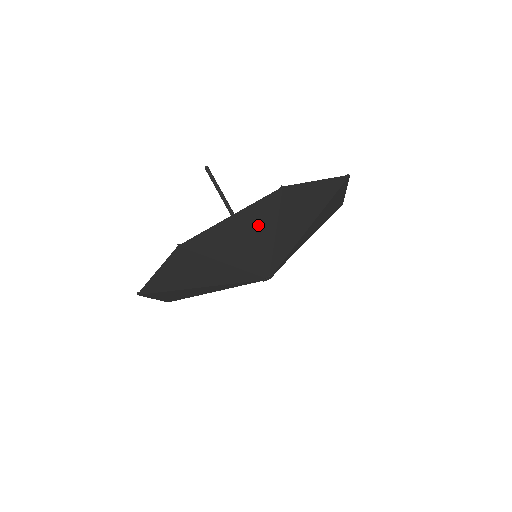
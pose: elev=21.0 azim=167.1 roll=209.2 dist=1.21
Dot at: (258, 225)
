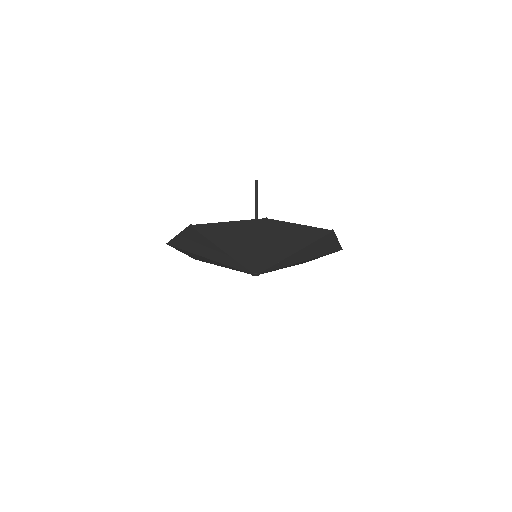
Dot at: (248, 235)
